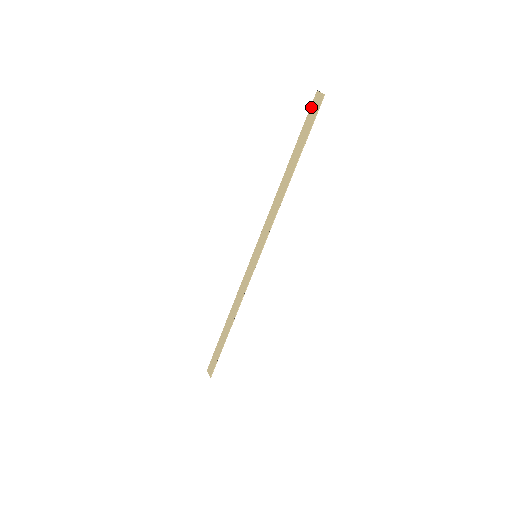
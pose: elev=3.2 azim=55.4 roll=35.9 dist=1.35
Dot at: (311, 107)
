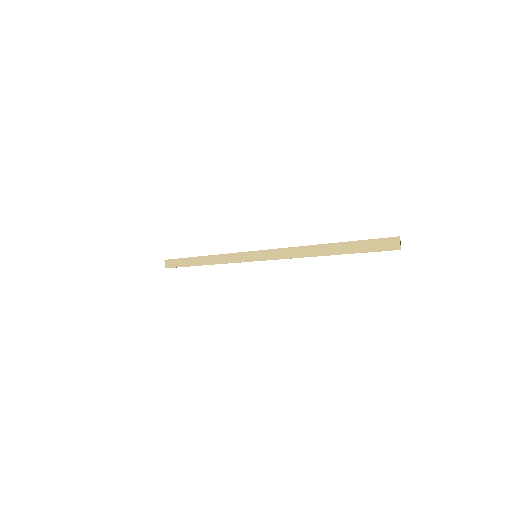
Dot at: (384, 239)
